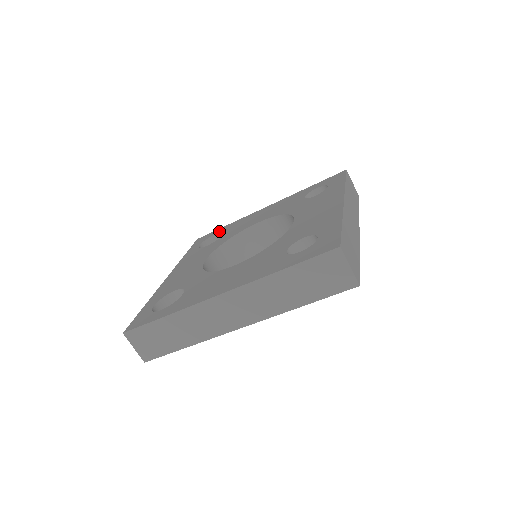
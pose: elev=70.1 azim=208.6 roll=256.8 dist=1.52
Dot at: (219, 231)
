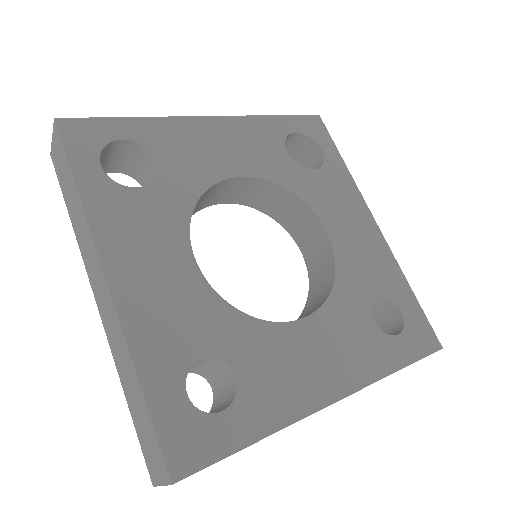
Dot at: (328, 153)
